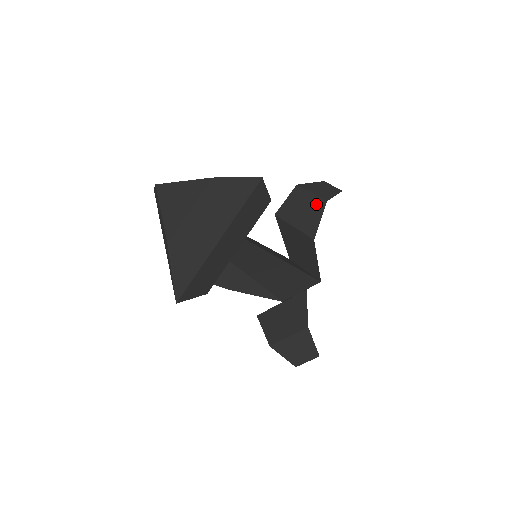
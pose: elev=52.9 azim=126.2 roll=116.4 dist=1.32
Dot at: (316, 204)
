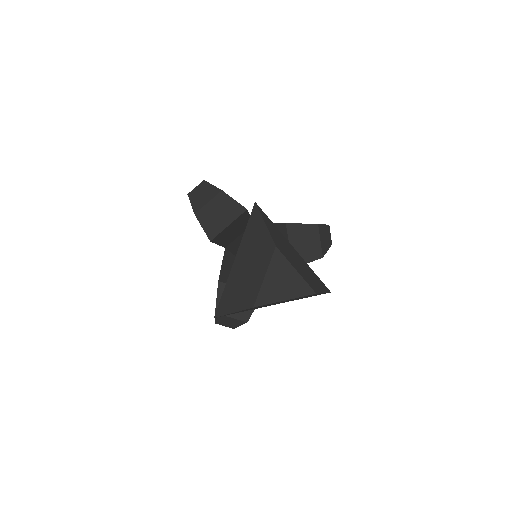
Dot at: (316, 251)
